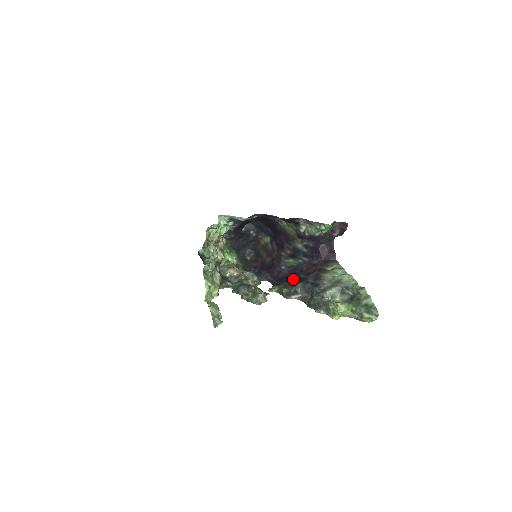
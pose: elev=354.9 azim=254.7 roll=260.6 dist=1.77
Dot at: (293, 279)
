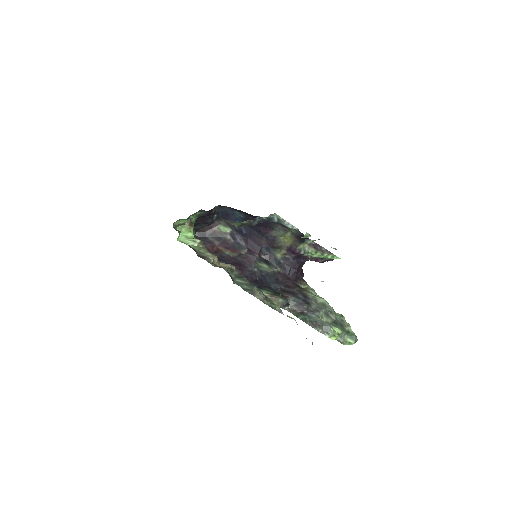
Dot at: (271, 286)
